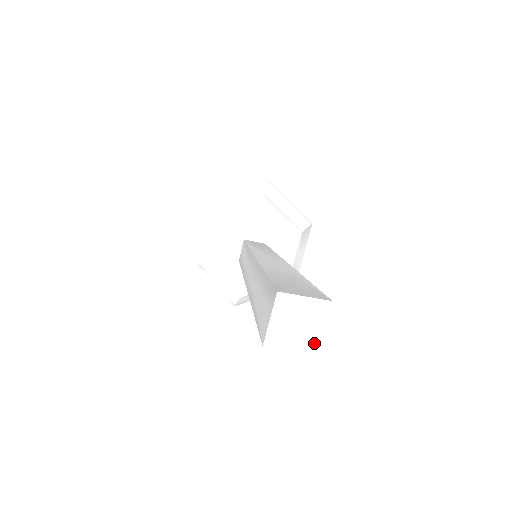
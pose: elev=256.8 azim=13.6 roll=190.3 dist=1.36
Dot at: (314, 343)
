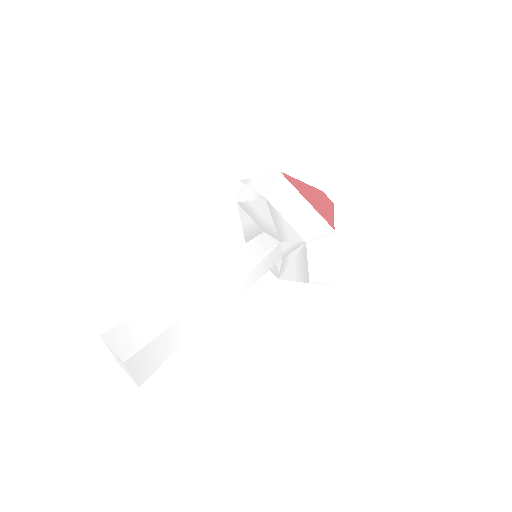
Dot at: (133, 380)
